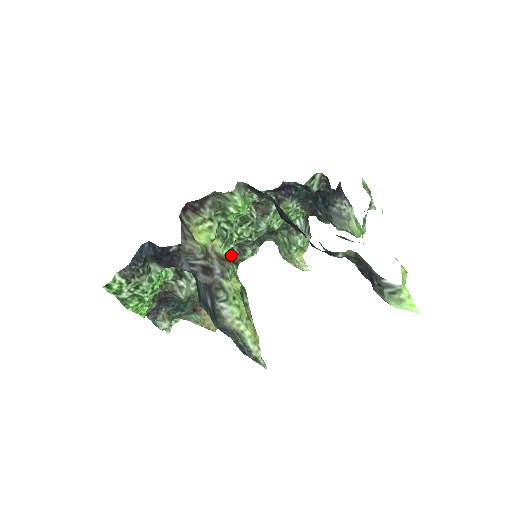
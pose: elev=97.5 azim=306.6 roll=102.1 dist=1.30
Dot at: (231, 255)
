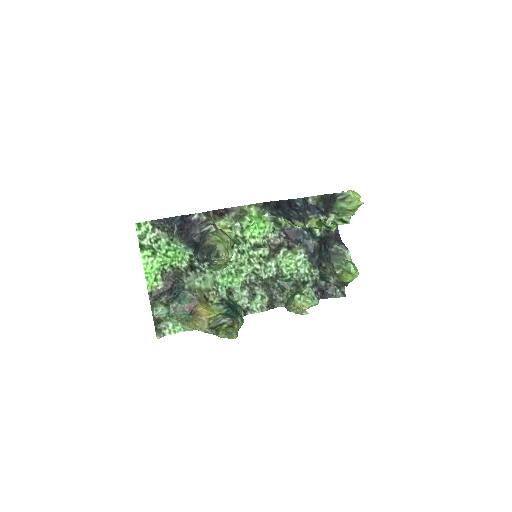
Dot at: (242, 297)
